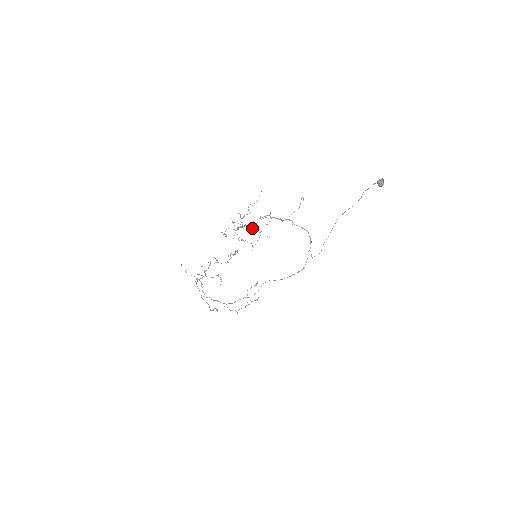
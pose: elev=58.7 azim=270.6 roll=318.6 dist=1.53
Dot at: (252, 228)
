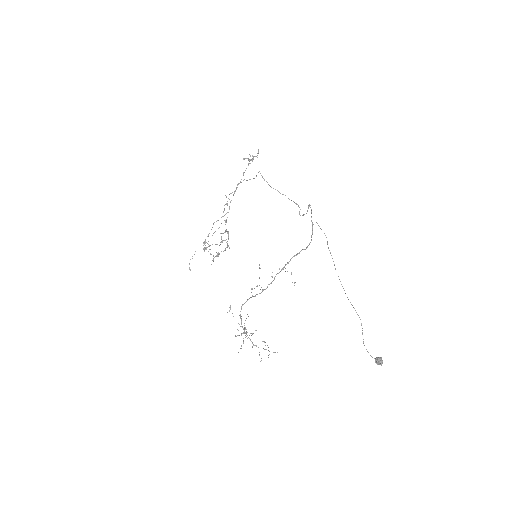
Dot at: occluded
